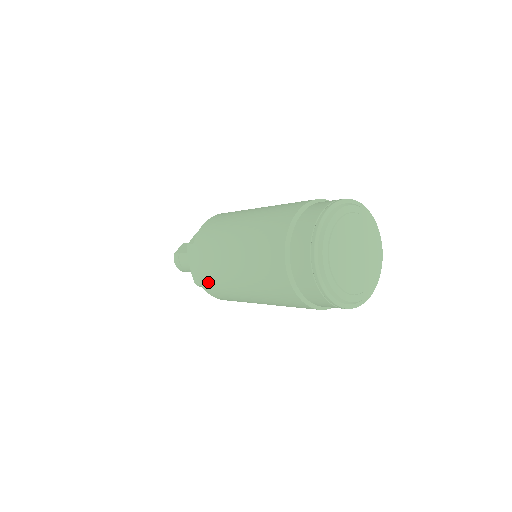
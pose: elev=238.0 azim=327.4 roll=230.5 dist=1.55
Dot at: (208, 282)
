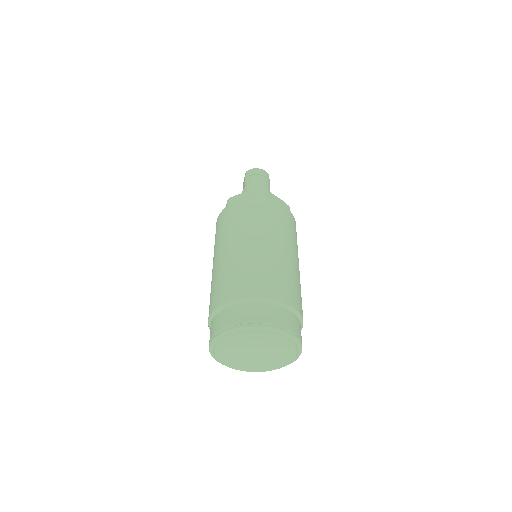
Dot at: occluded
